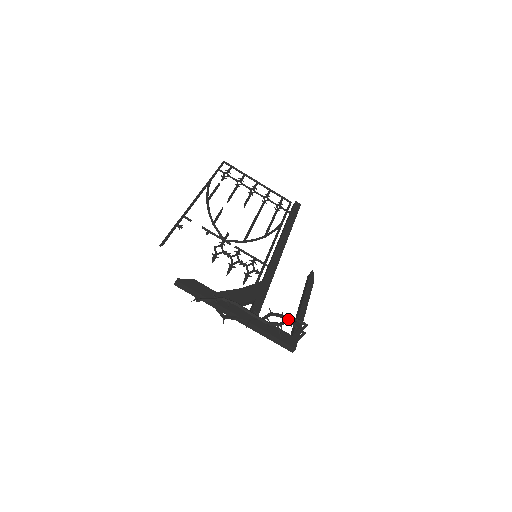
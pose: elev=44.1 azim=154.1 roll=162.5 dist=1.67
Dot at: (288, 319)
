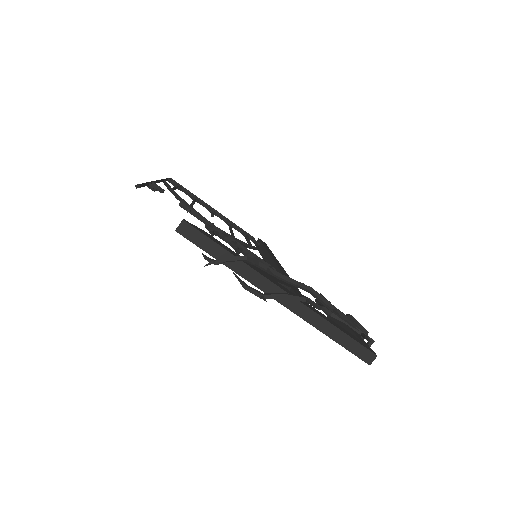
Dot at: (349, 314)
